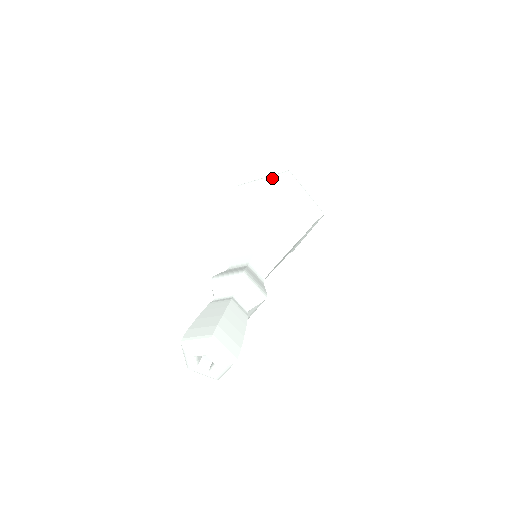
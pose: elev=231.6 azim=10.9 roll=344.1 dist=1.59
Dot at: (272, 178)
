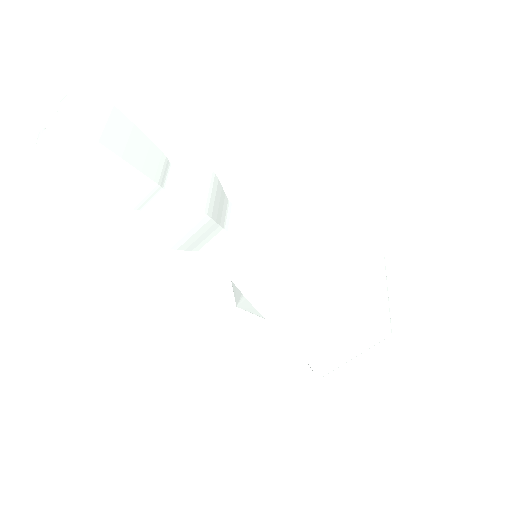
Dot at: occluded
